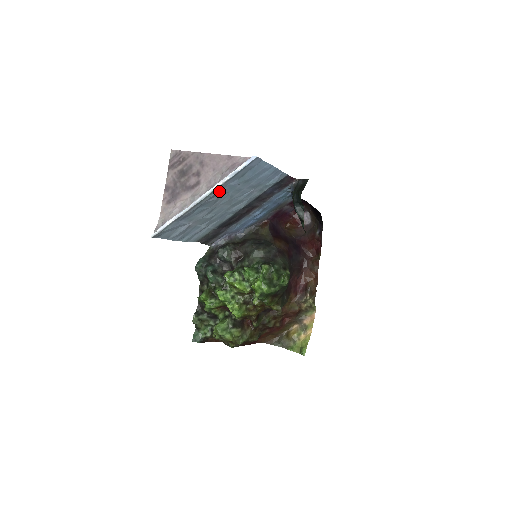
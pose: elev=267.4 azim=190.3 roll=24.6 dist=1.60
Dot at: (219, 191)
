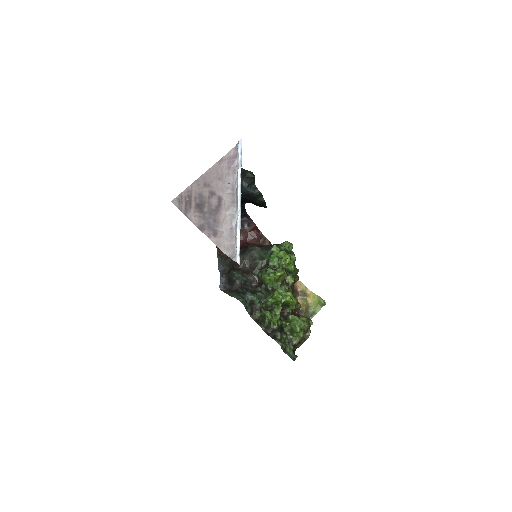
Dot at: occluded
